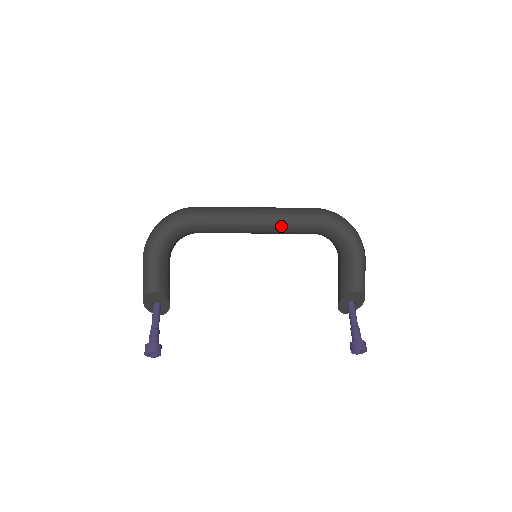
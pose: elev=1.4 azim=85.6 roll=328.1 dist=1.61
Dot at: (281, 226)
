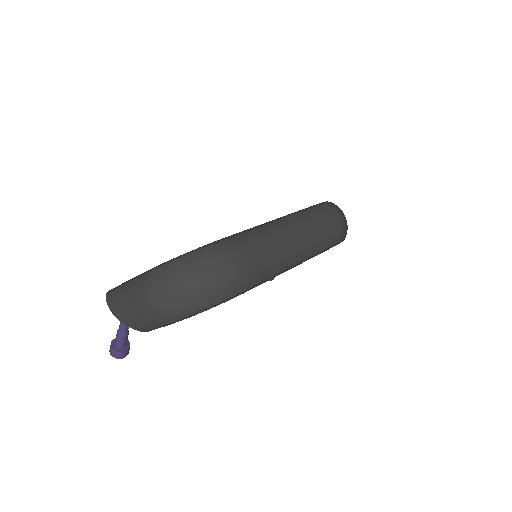
Dot at: occluded
